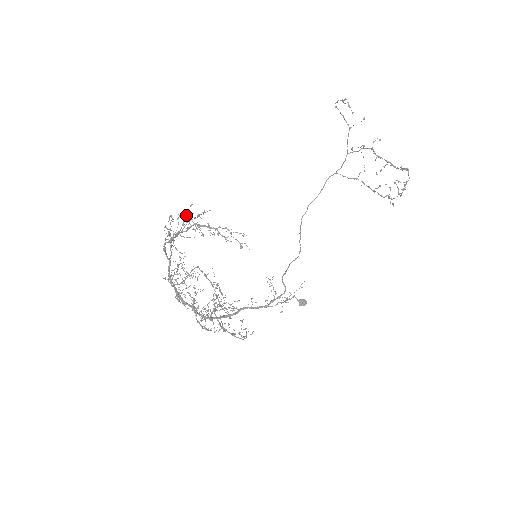
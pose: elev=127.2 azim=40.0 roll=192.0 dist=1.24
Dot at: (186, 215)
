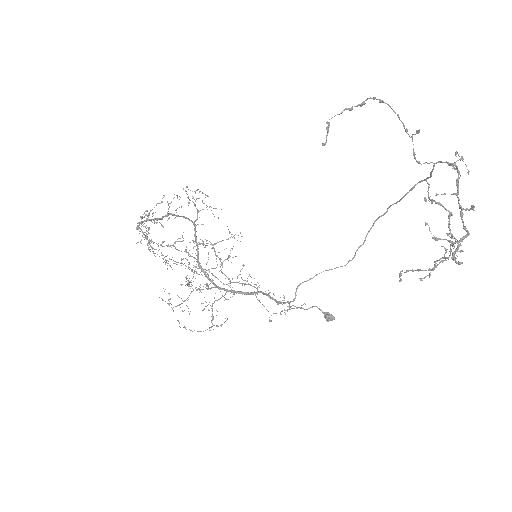
Dot at: (160, 203)
